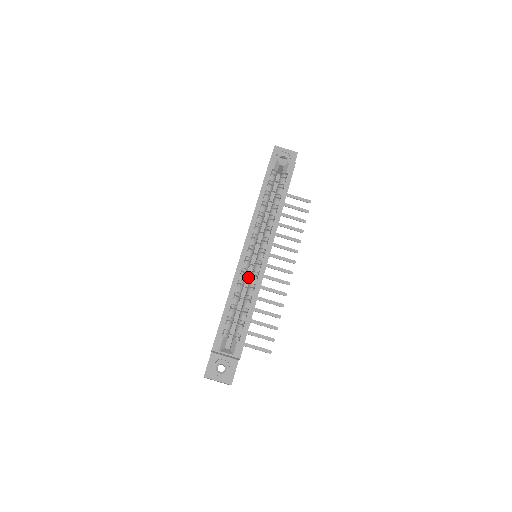
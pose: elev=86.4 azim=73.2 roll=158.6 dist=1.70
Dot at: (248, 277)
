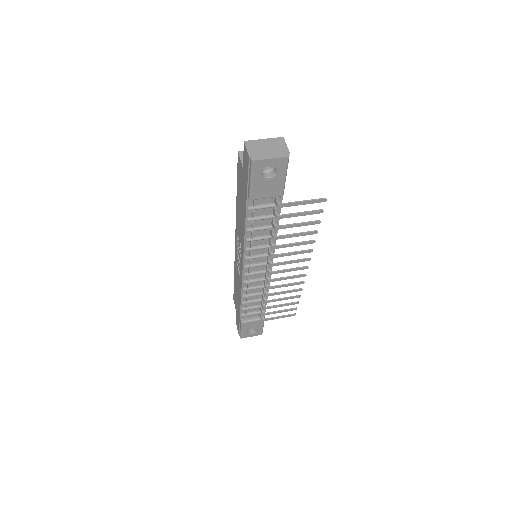
Dot at: occluded
